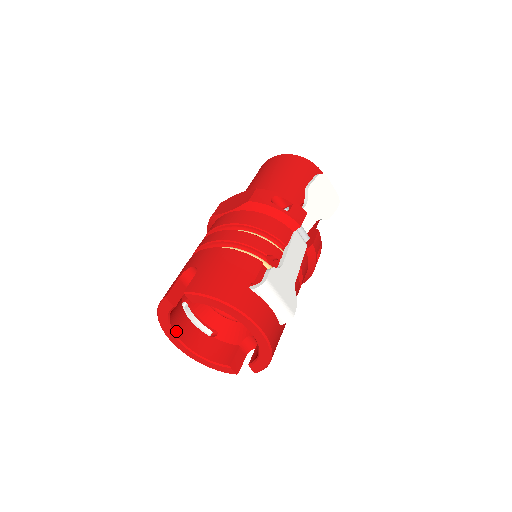
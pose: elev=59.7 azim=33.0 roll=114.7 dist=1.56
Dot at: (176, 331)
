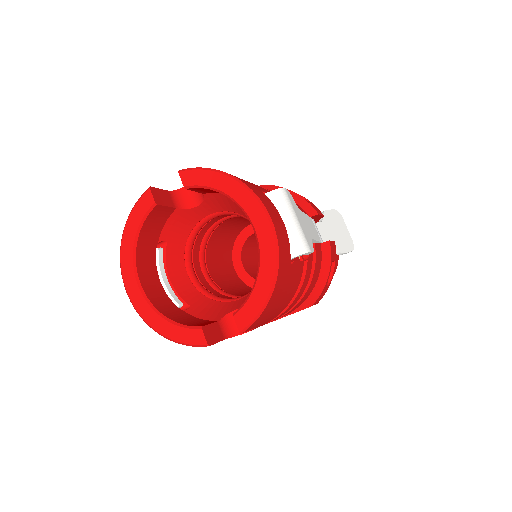
Dot at: (138, 266)
